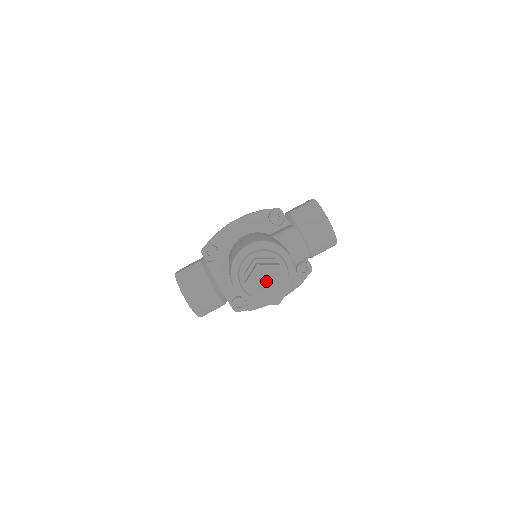
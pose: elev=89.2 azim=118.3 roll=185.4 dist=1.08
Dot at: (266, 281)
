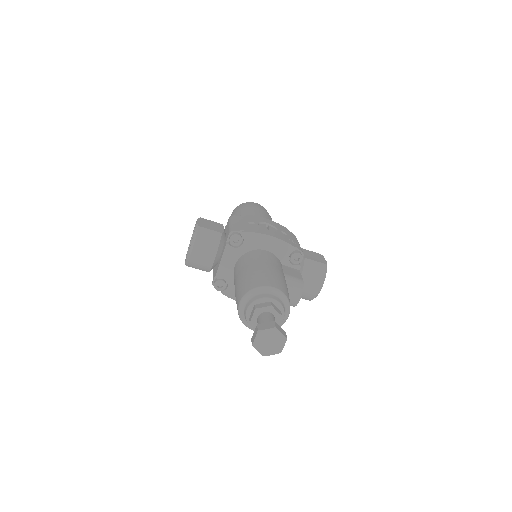
Dot at: (271, 339)
